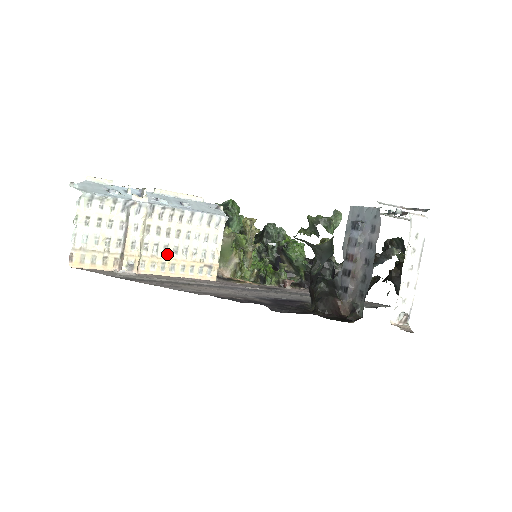
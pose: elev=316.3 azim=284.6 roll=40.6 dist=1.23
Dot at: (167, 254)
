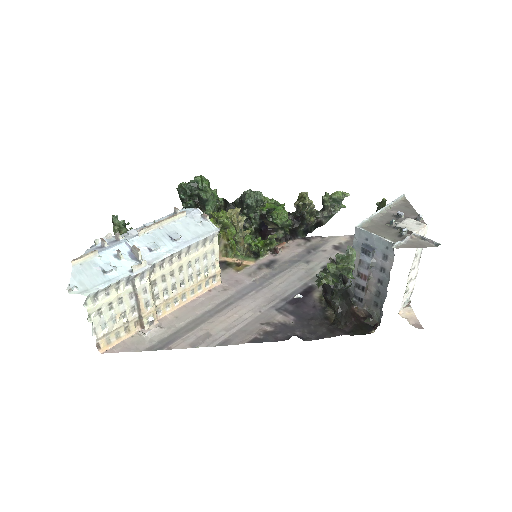
Dot at: (176, 291)
